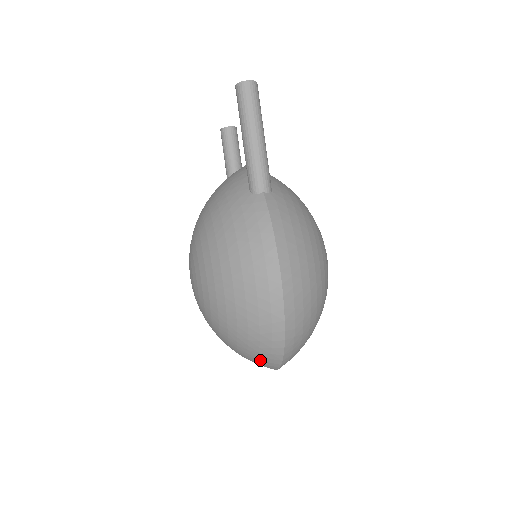
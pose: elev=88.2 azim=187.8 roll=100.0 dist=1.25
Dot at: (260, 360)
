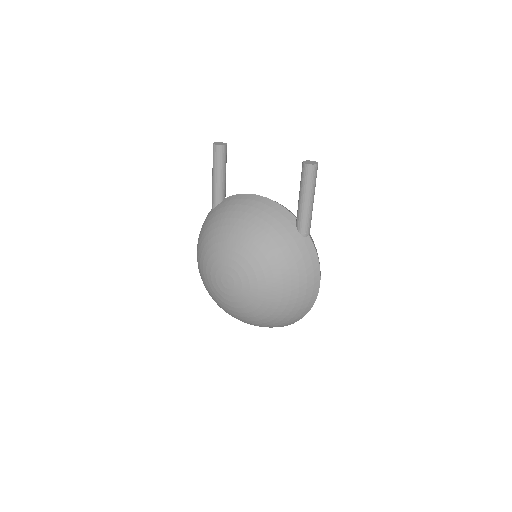
Dot at: occluded
